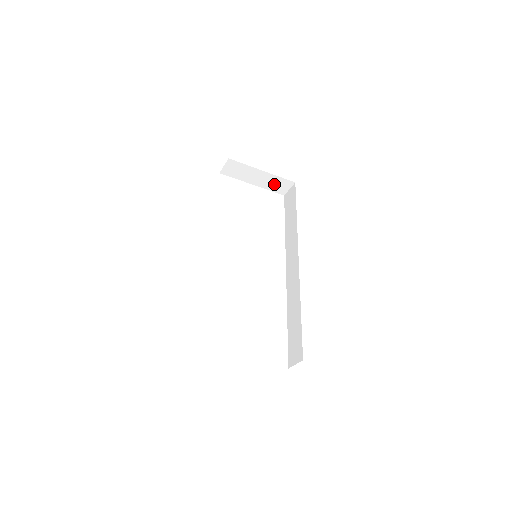
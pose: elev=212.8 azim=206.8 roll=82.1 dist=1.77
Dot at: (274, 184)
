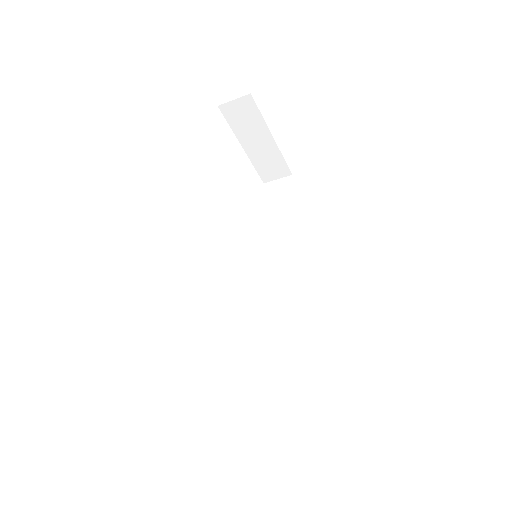
Dot at: (267, 162)
